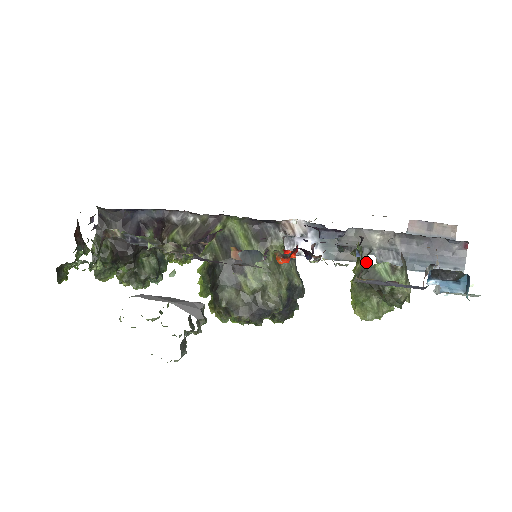
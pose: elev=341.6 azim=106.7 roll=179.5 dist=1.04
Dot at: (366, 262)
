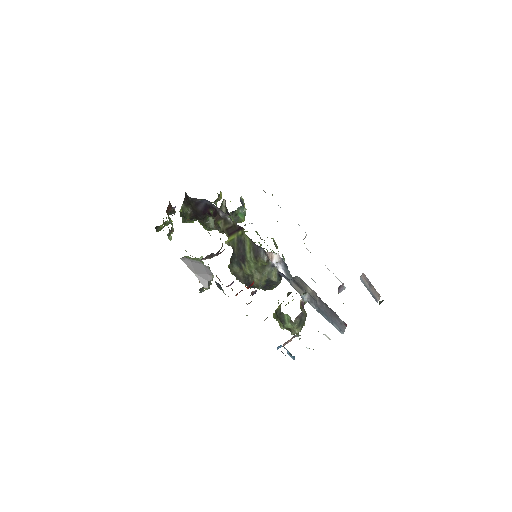
Dot at: occluded
